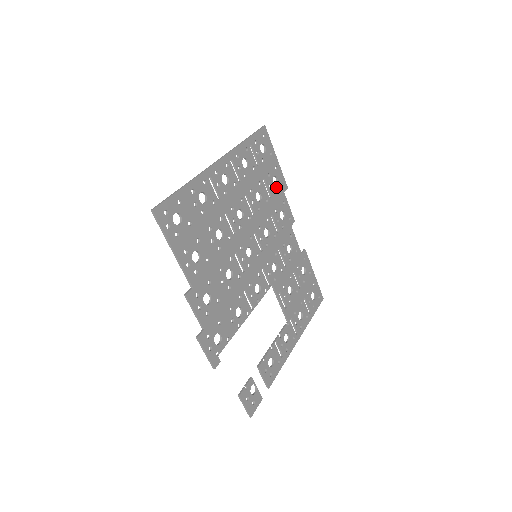
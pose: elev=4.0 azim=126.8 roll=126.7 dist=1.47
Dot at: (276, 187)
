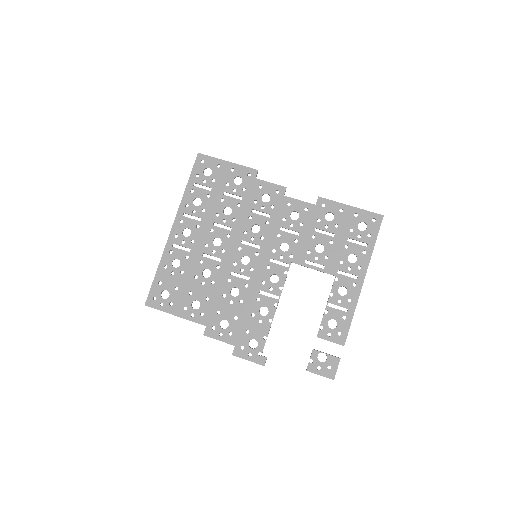
Dot at: (243, 184)
